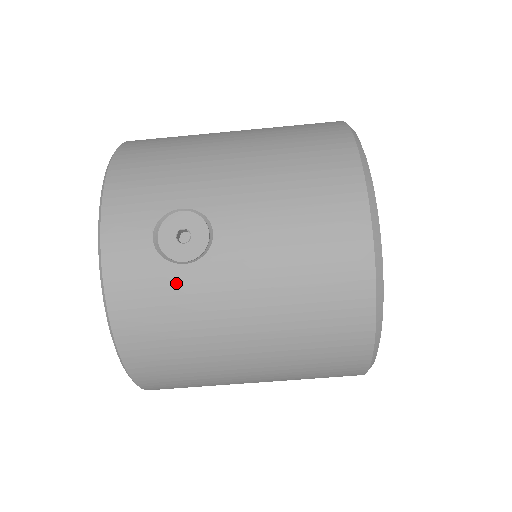
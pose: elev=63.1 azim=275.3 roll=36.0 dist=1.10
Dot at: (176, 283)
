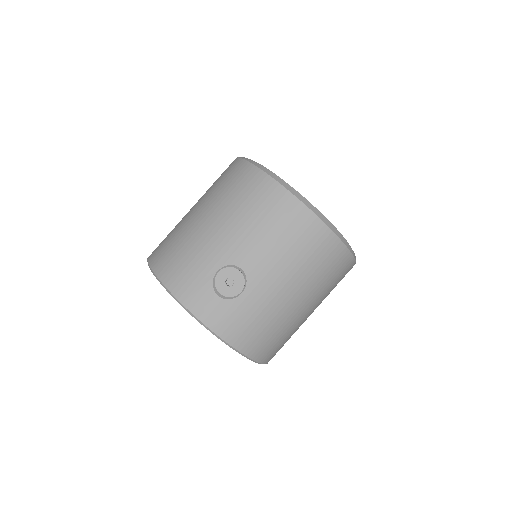
Dot at: (246, 304)
